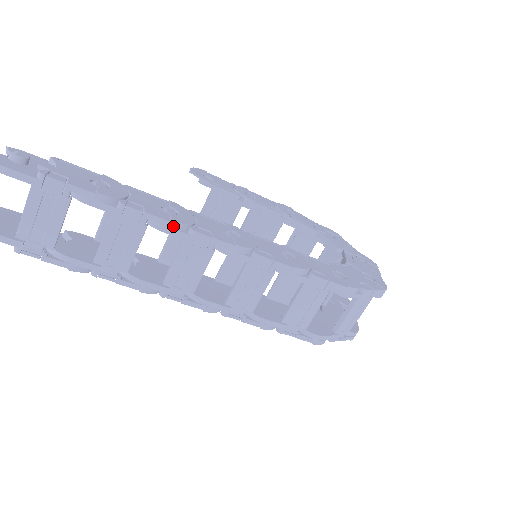
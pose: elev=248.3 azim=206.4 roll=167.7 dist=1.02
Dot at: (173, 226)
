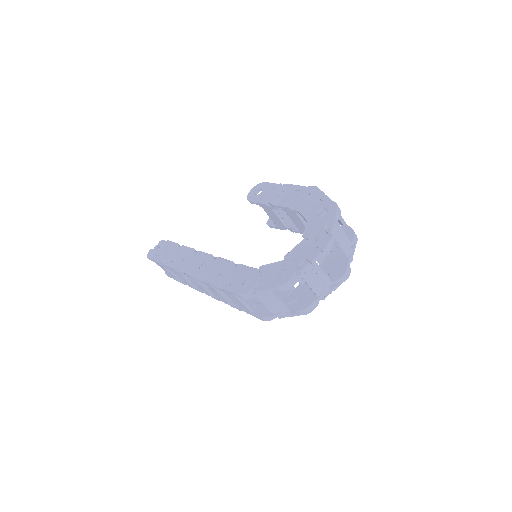
Dot at: (179, 271)
